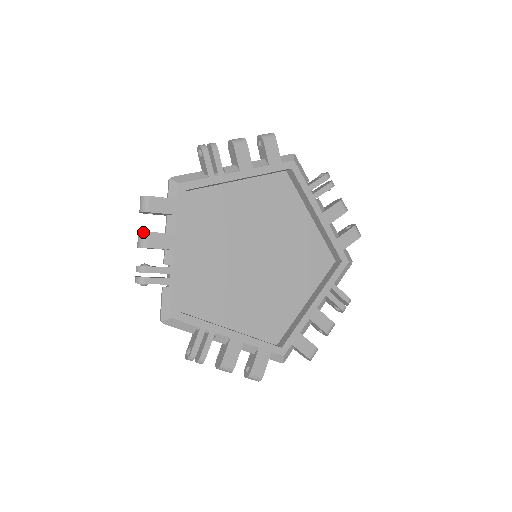
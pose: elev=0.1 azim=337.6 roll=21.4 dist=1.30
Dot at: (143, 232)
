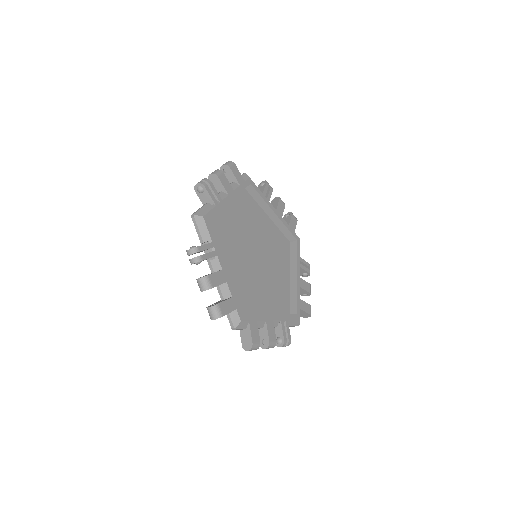
Dot at: (221, 170)
